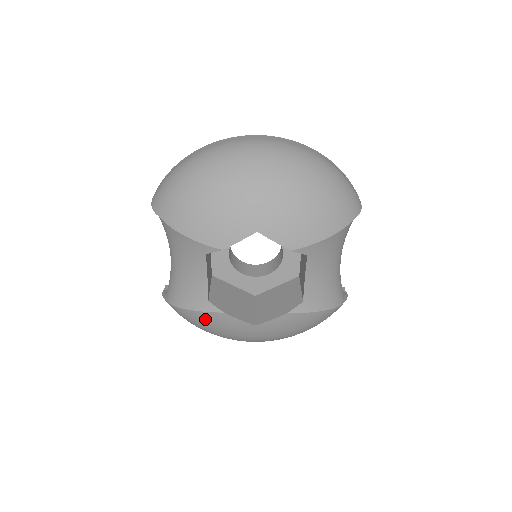
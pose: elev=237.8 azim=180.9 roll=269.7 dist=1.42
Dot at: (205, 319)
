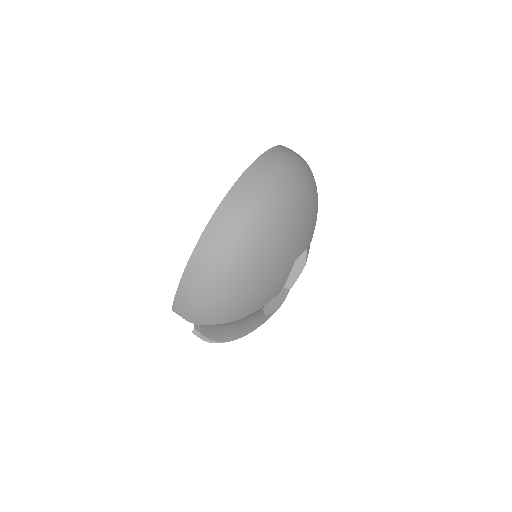
Dot at: occluded
